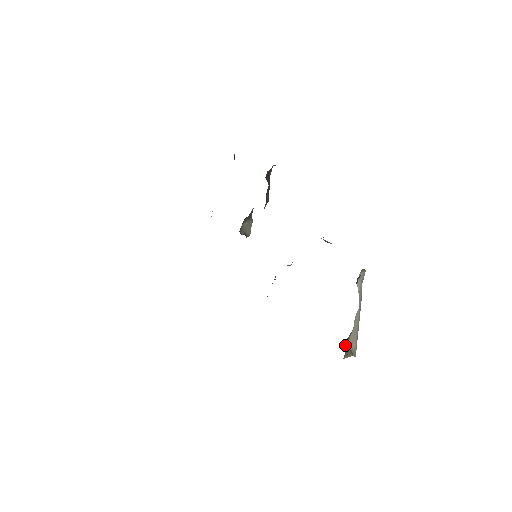
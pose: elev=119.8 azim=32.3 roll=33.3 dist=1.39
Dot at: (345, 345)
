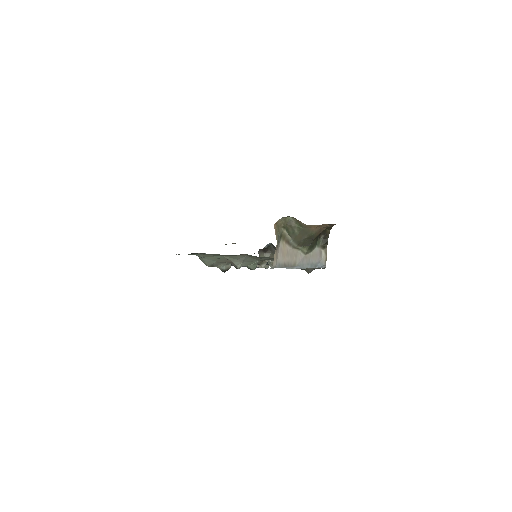
Dot at: (281, 229)
